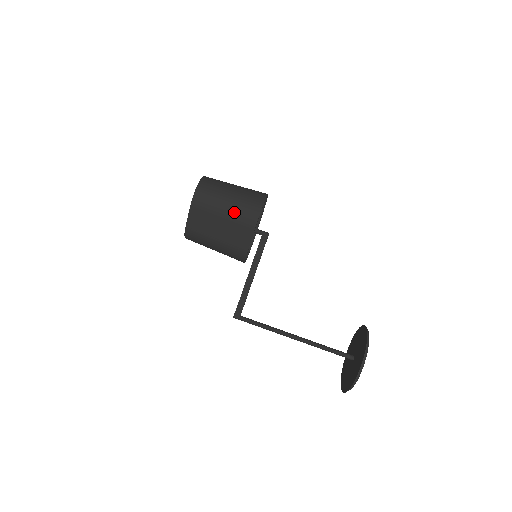
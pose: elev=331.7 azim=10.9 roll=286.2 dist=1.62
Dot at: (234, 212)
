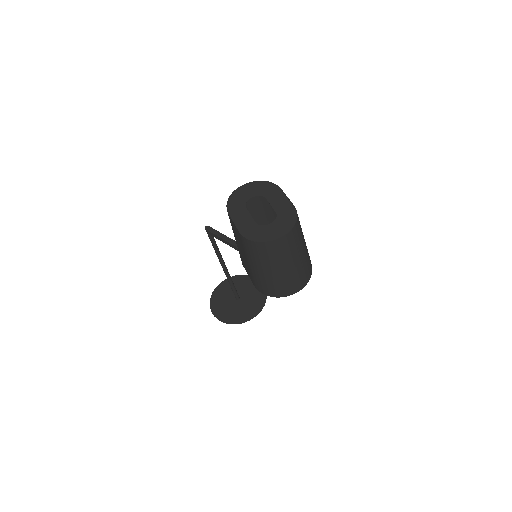
Dot at: (256, 275)
